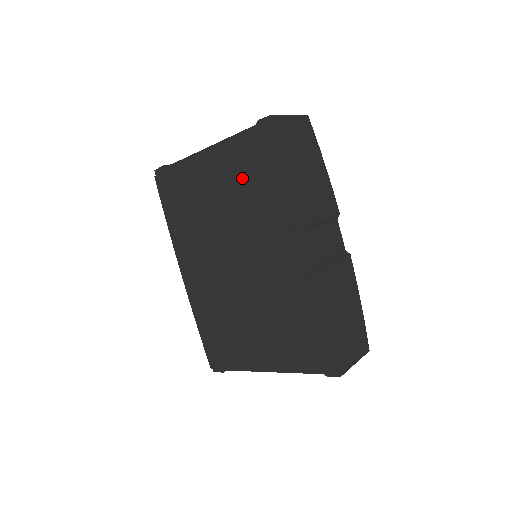
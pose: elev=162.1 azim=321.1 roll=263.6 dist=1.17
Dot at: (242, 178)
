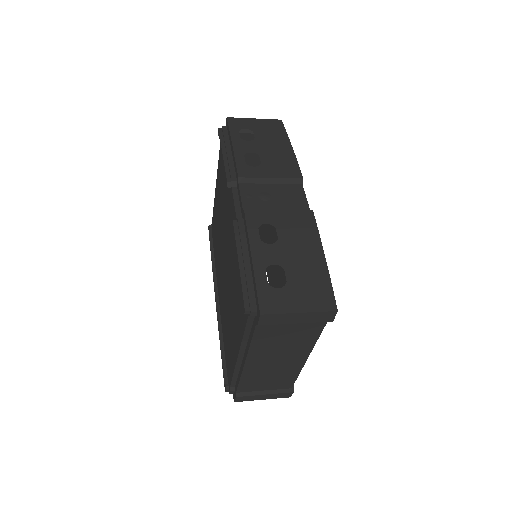
Dot at: (221, 177)
